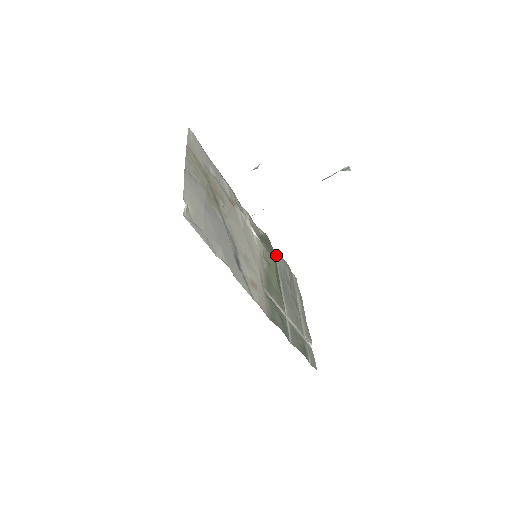
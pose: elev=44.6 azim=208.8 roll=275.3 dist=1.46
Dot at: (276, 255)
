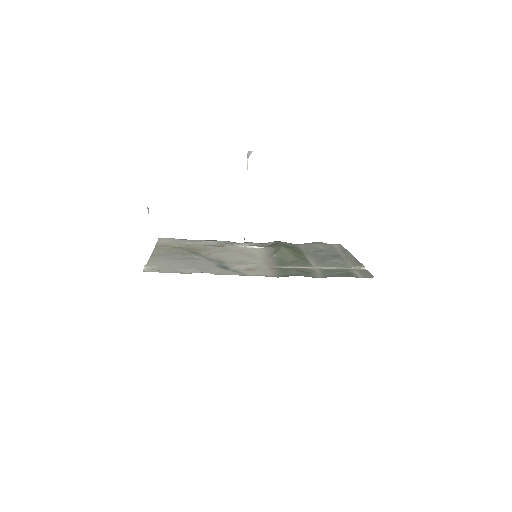
Dot at: (300, 245)
